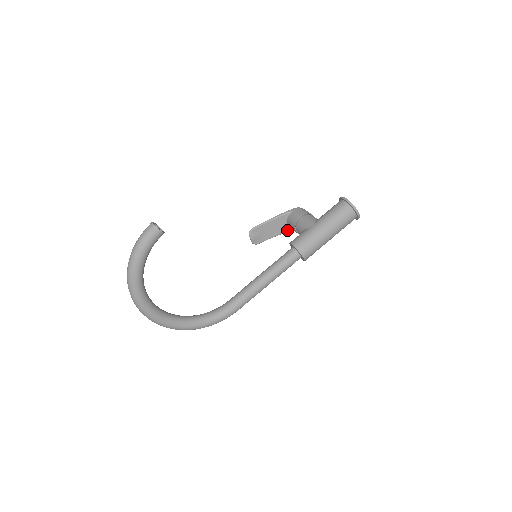
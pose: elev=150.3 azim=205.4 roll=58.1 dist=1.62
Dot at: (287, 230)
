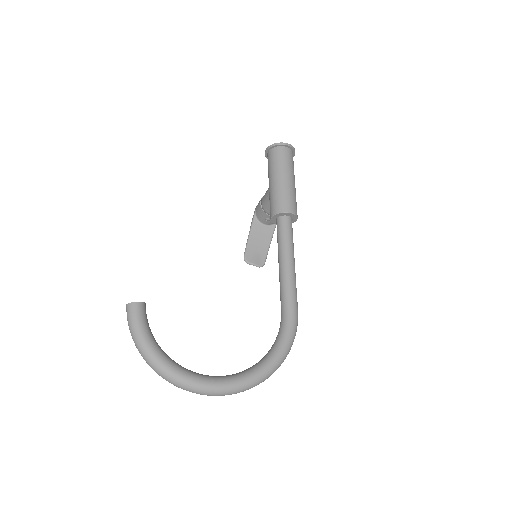
Dot at: (272, 229)
